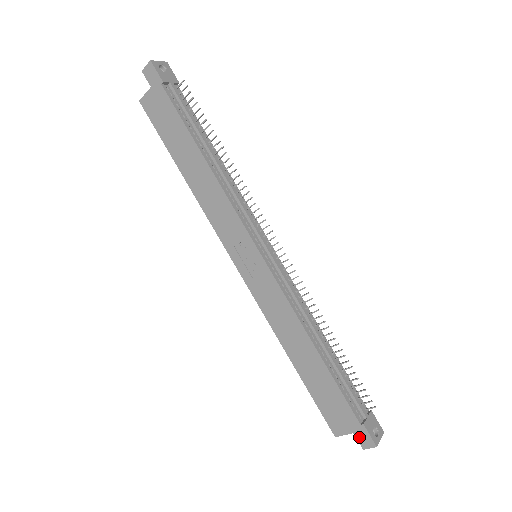
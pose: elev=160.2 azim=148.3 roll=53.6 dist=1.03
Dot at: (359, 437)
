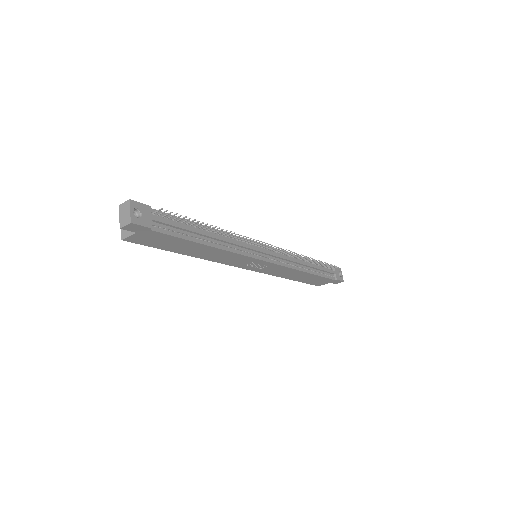
Dot at: (334, 283)
